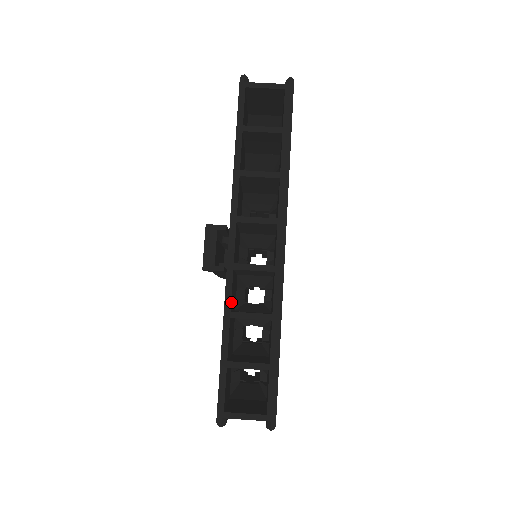
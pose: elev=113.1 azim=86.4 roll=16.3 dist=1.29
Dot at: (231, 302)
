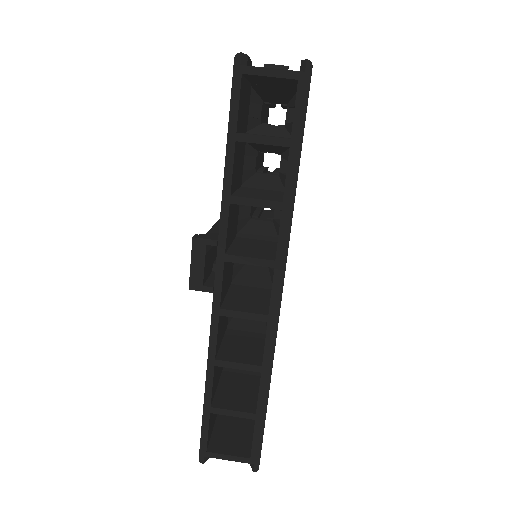
Dot at: (216, 348)
